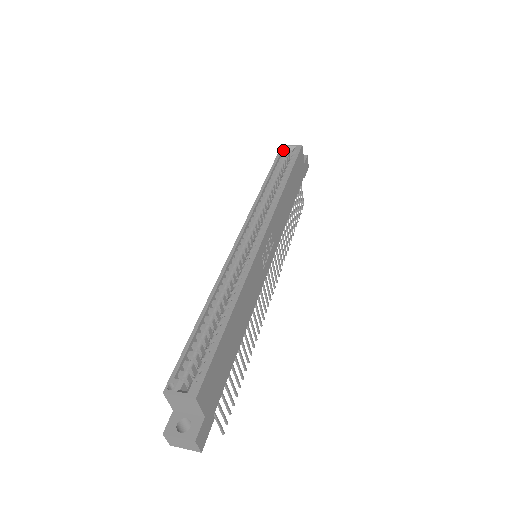
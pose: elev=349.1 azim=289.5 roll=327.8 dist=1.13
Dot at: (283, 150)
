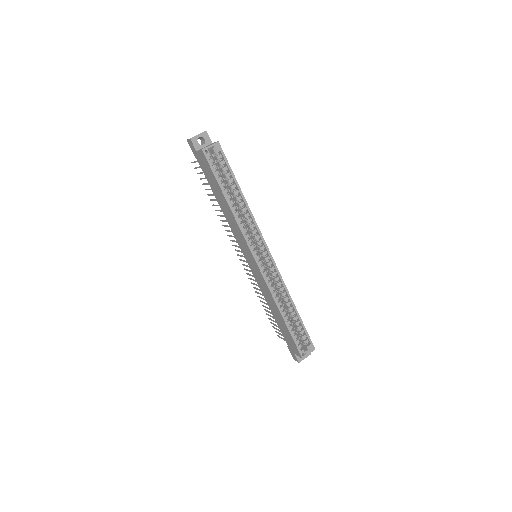
Dot at: (209, 156)
